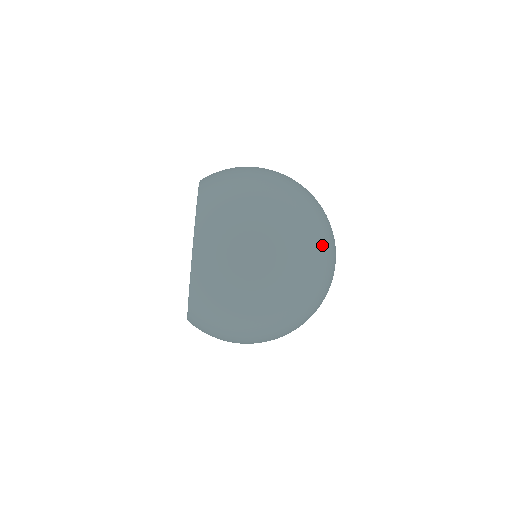
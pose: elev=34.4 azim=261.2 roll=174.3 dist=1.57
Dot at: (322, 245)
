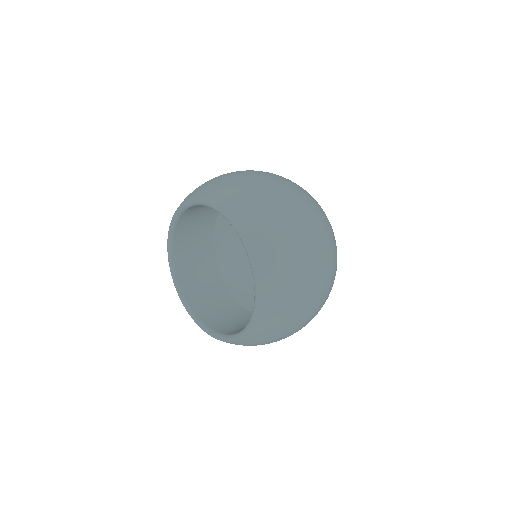
Dot at: occluded
